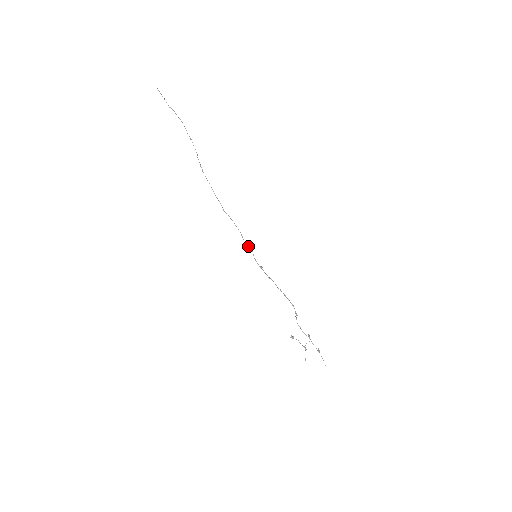
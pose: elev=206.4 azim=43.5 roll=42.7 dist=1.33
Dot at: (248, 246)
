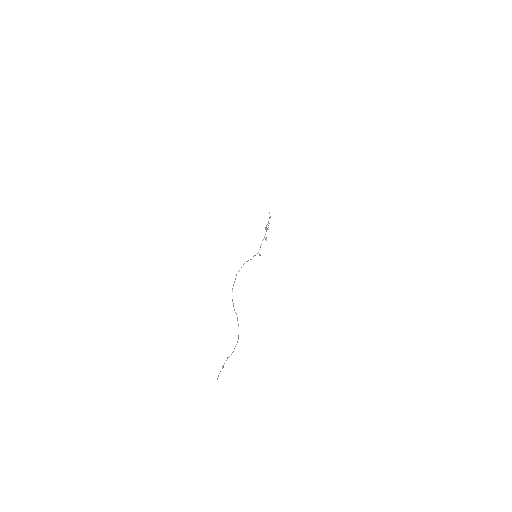
Dot at: occluded
